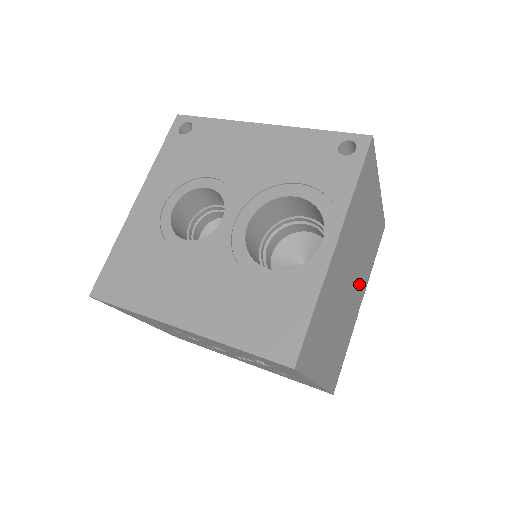
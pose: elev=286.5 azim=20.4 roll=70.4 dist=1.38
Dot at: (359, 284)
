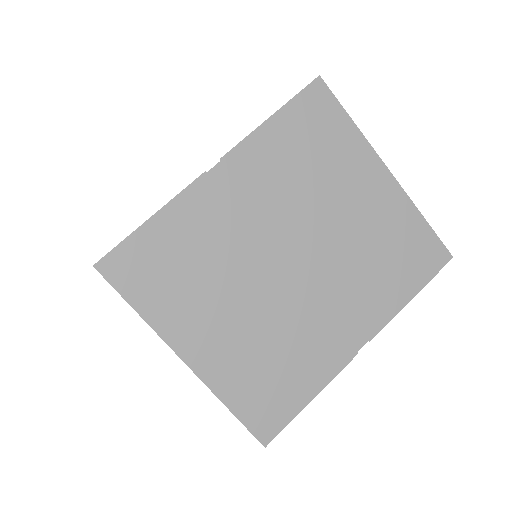
Dot at: (340, 296)
